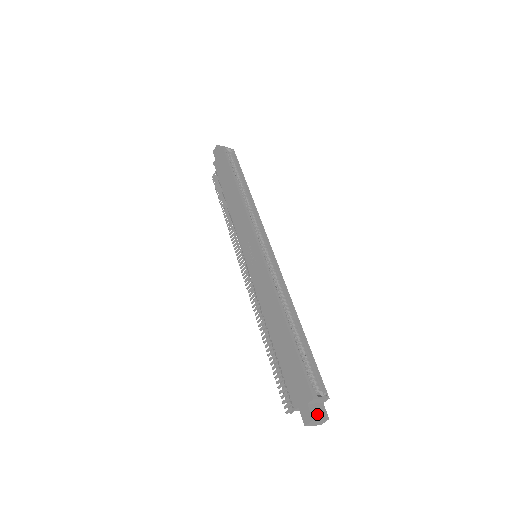
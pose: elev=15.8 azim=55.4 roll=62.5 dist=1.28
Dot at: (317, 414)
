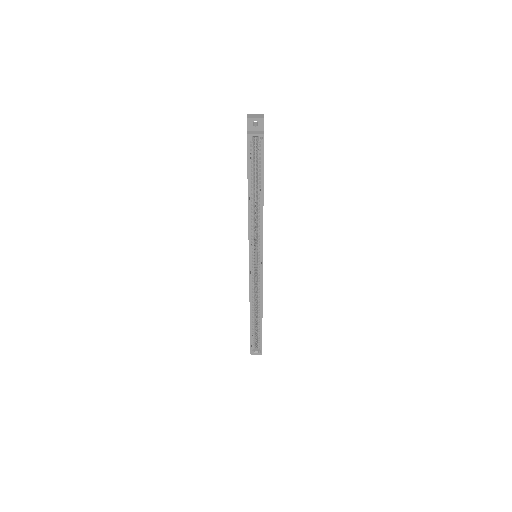
Dot at: occluded
